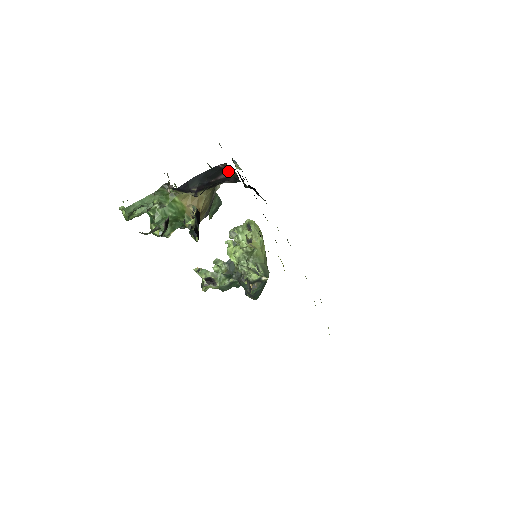
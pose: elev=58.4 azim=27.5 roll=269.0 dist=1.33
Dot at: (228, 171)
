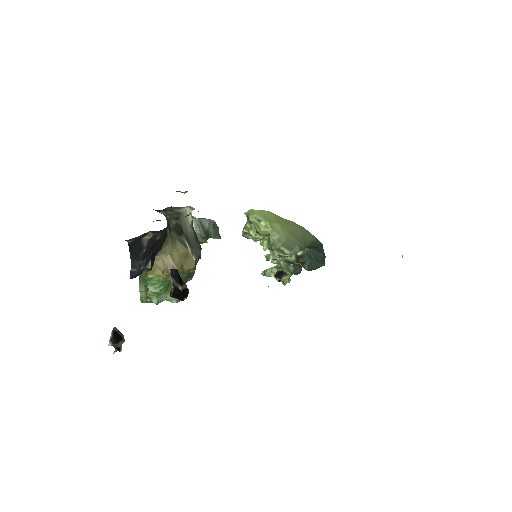
Dot at: (142, 237)
